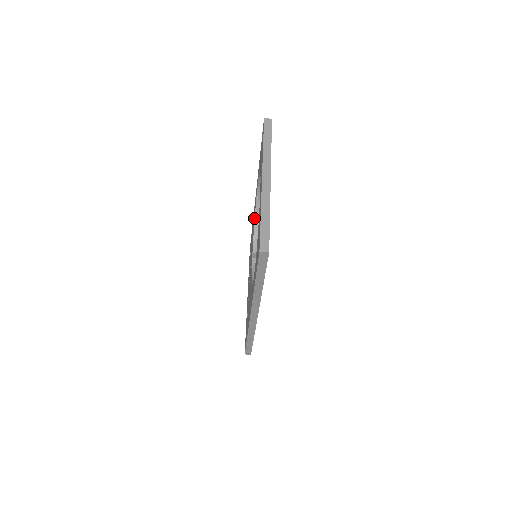
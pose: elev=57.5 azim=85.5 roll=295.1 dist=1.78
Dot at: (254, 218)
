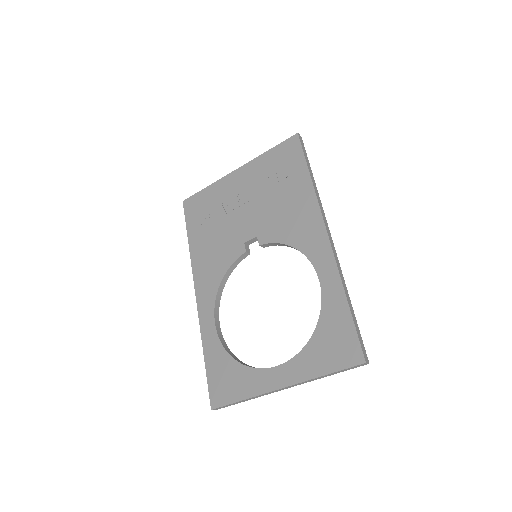
Dot at: (296, 243)
